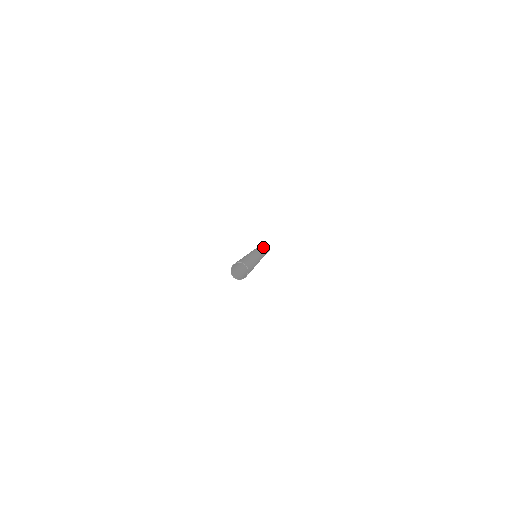
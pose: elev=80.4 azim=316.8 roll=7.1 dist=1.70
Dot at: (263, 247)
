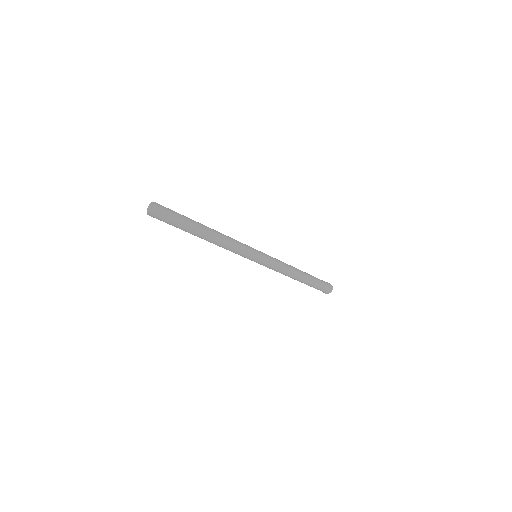
Dot at: occluded
